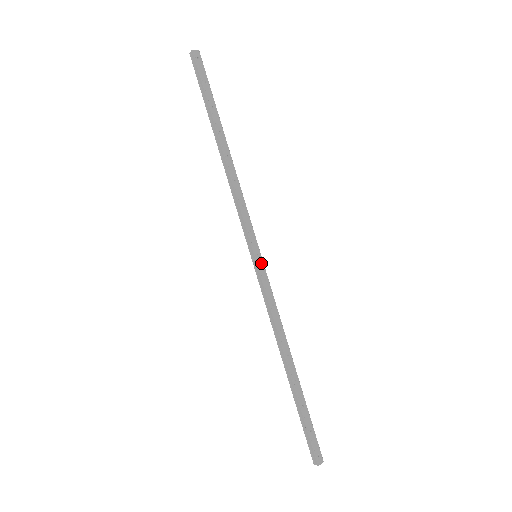
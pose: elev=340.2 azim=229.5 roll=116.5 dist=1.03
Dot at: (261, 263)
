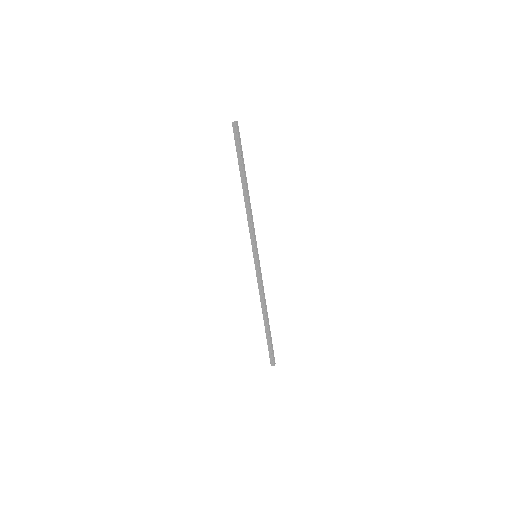
Dot at: (259, 260)
